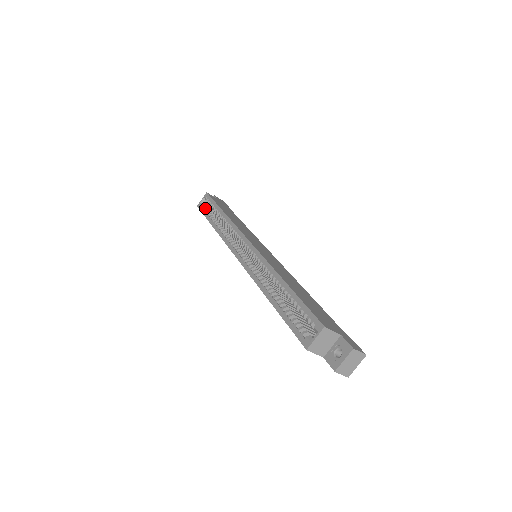
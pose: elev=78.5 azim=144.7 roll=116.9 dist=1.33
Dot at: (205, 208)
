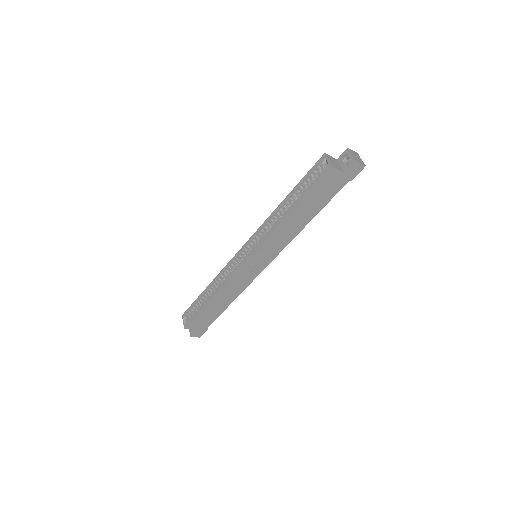
Dot at: (192, 315)
